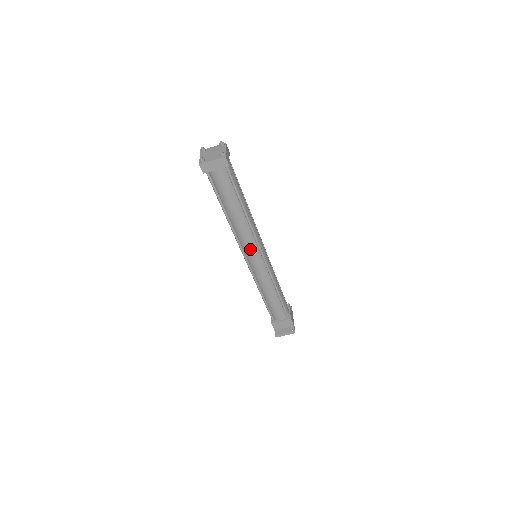
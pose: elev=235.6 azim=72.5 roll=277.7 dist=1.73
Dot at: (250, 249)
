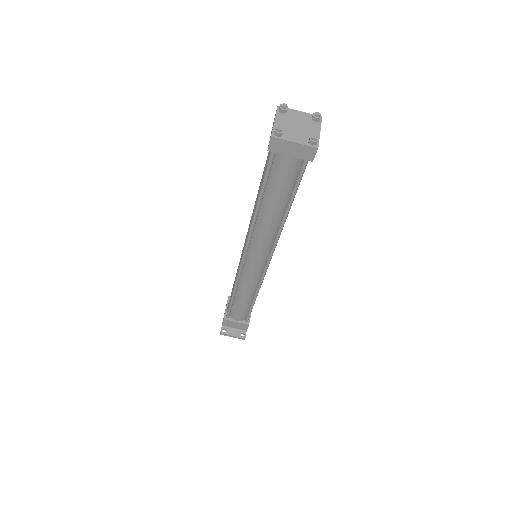
Dot at: (258, 253)
